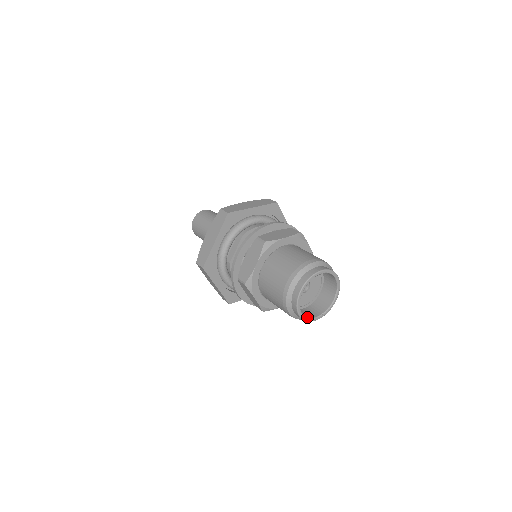
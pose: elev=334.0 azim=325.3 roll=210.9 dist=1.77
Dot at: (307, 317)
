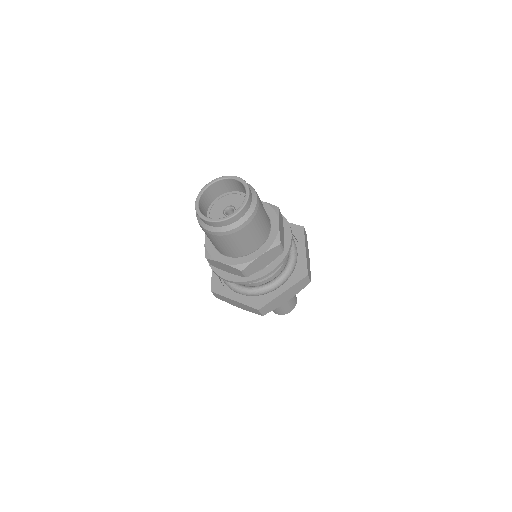
Dot at: (201, 212)
